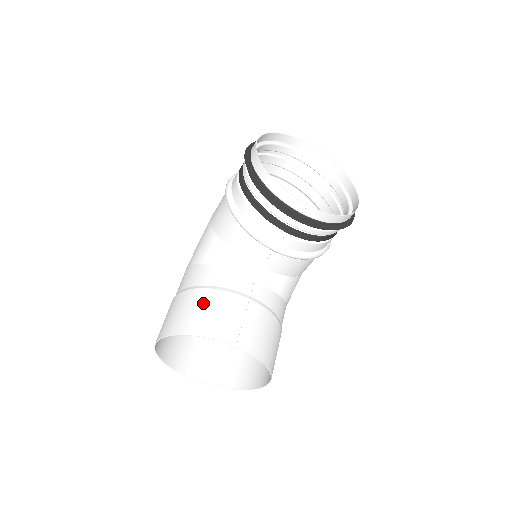
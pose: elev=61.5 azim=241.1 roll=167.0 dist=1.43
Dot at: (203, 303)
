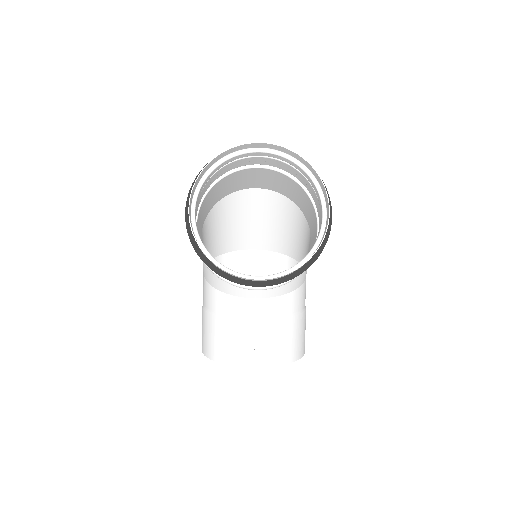
Dot at: (218, 331)
